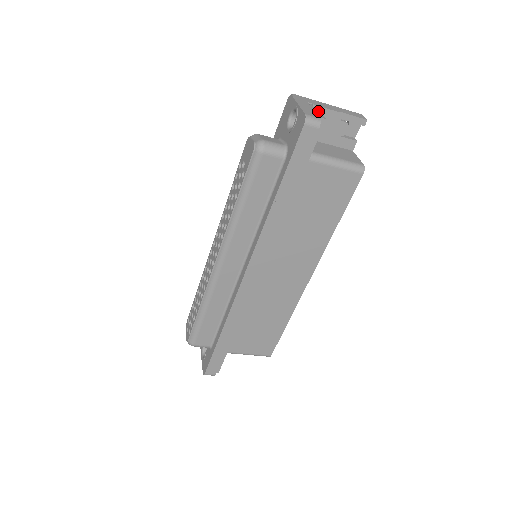
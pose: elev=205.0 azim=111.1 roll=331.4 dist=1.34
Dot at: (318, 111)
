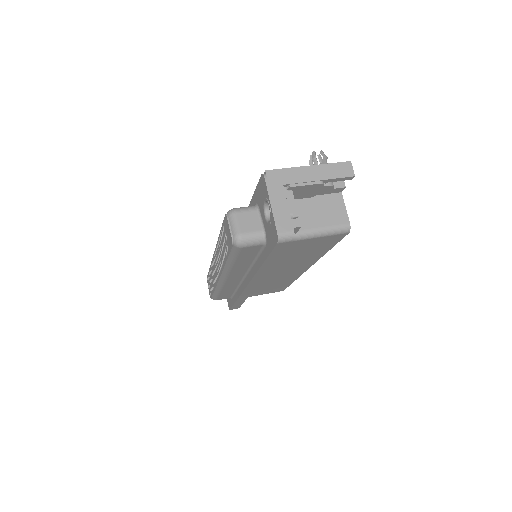
Dot at: (296, 188)
